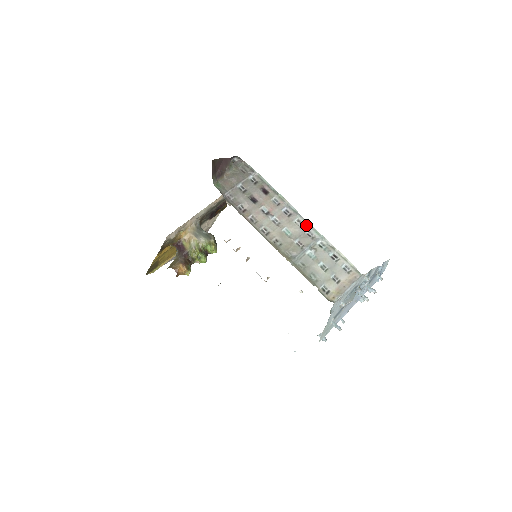
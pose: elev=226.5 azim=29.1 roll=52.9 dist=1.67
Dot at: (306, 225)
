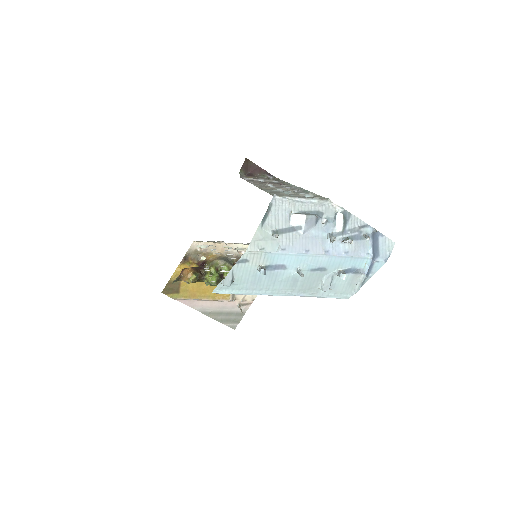
Dot at: (299, 189)
